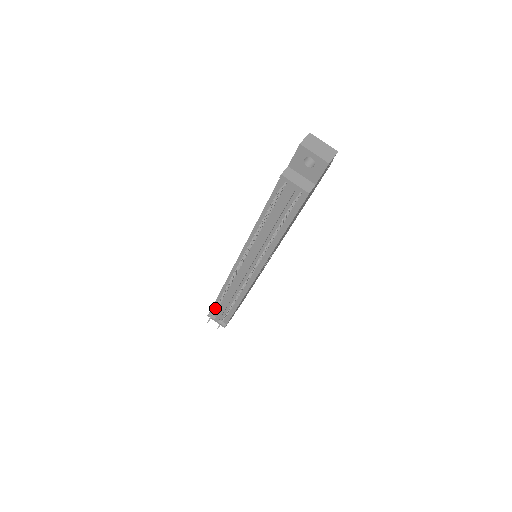
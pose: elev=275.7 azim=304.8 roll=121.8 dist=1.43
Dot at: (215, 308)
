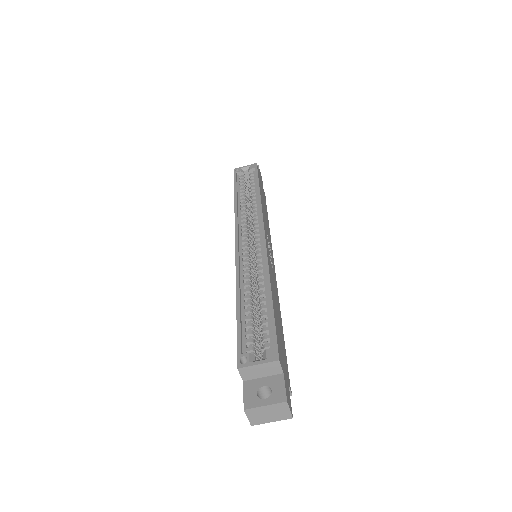
Dot at: occluded
